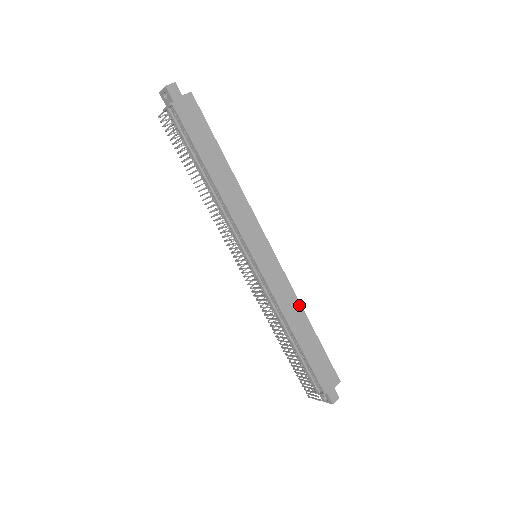
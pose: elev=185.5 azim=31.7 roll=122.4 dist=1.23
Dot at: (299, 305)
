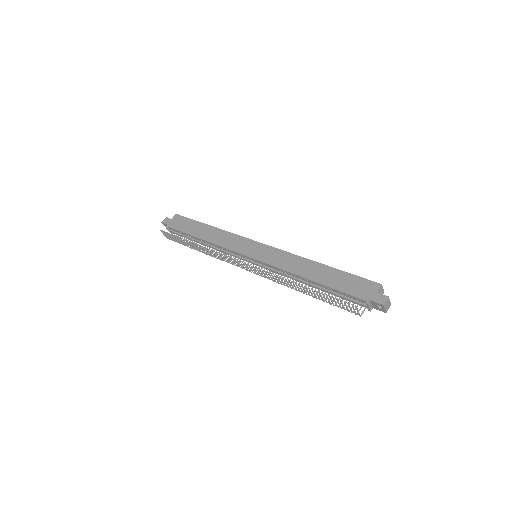
Dot at: (303, 259)
